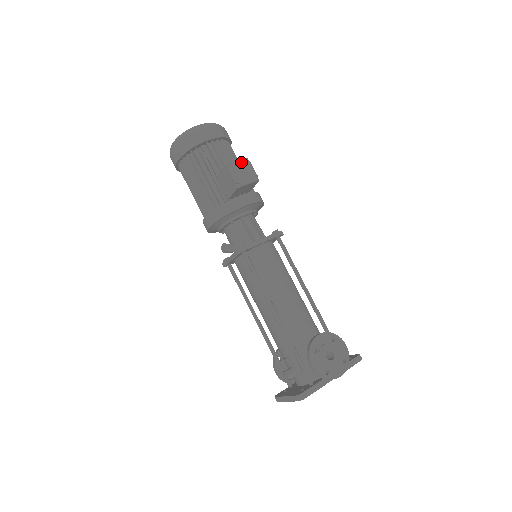
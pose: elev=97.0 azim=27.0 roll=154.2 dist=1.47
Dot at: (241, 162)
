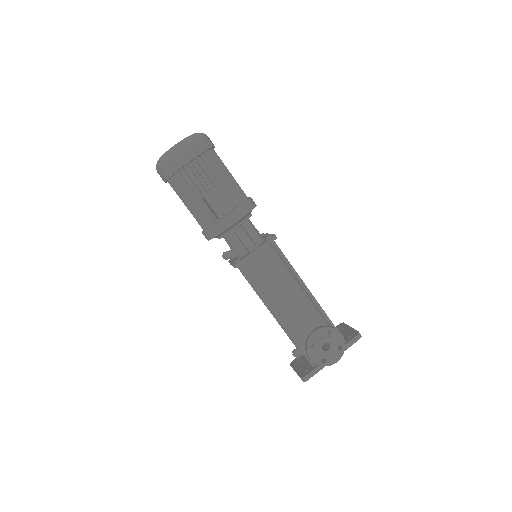
Dot at: (219, 190)
